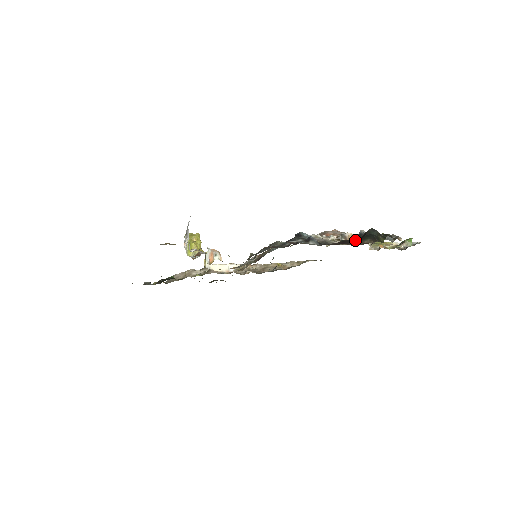
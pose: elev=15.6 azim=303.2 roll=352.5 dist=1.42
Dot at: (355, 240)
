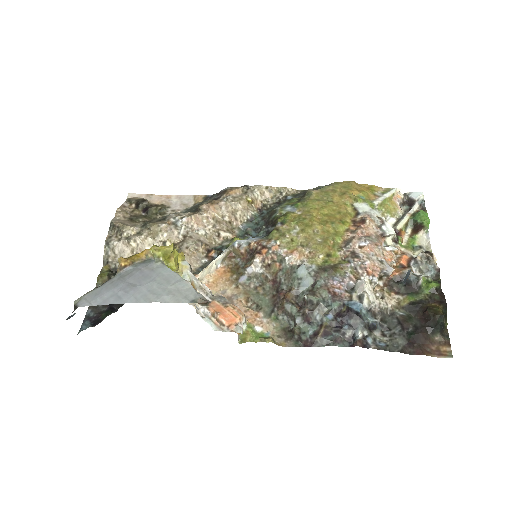
Dot at: (425, 335)
